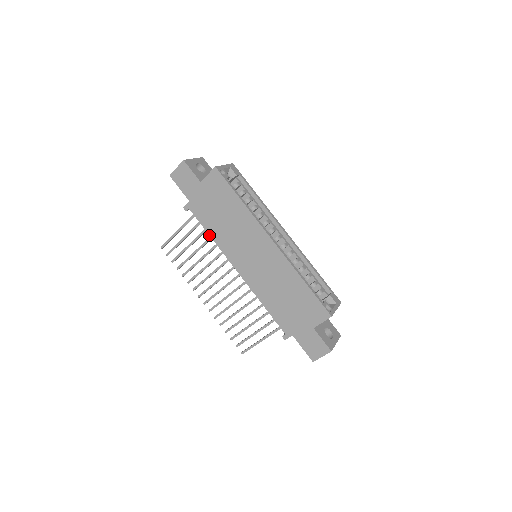
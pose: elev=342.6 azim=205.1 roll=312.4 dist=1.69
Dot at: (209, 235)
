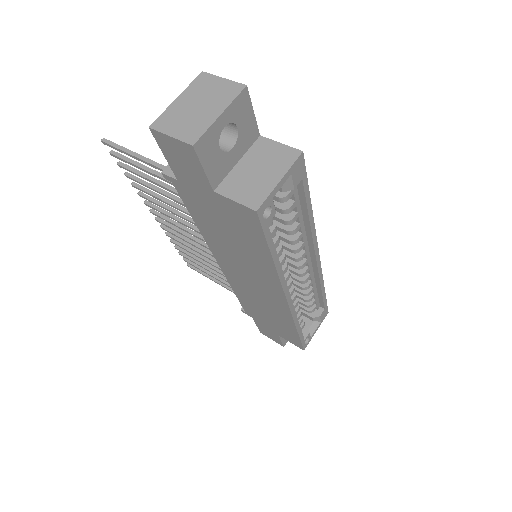
Dot at: occluded
